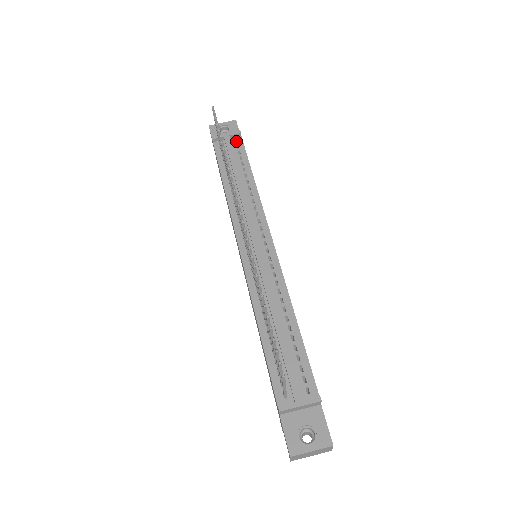
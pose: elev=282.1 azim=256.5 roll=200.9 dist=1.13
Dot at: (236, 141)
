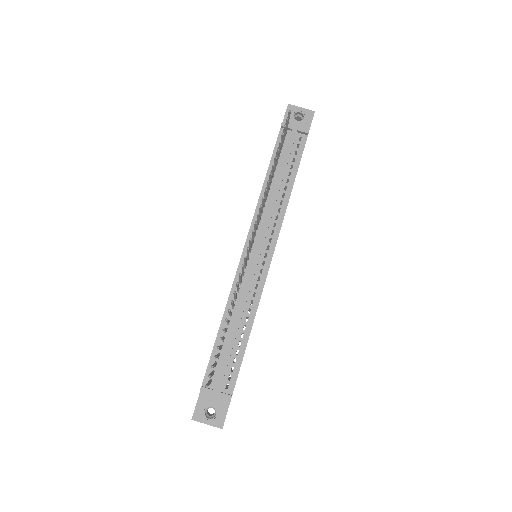
Dot at: (301, 137)
